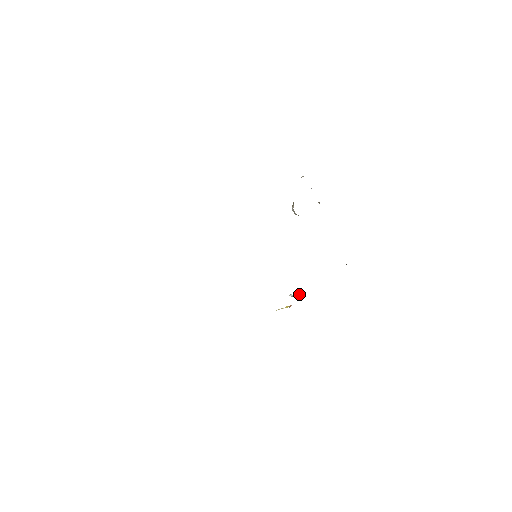
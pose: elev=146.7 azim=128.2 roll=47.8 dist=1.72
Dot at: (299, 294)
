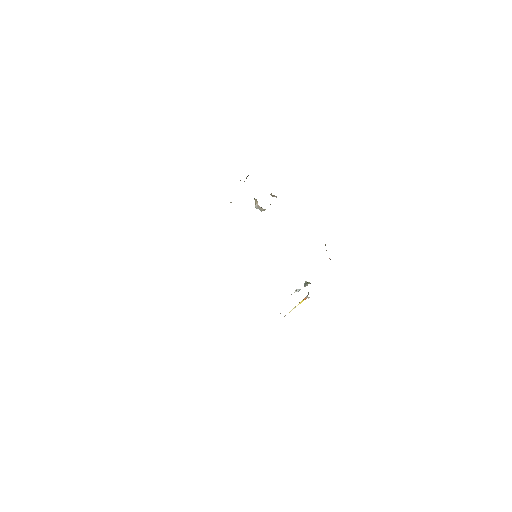
Dot at: (307, 284)
